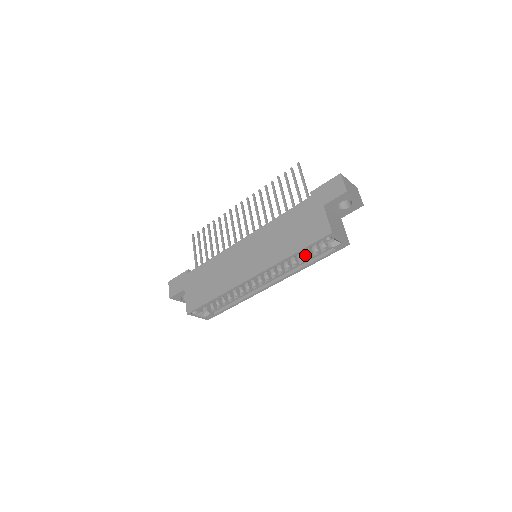
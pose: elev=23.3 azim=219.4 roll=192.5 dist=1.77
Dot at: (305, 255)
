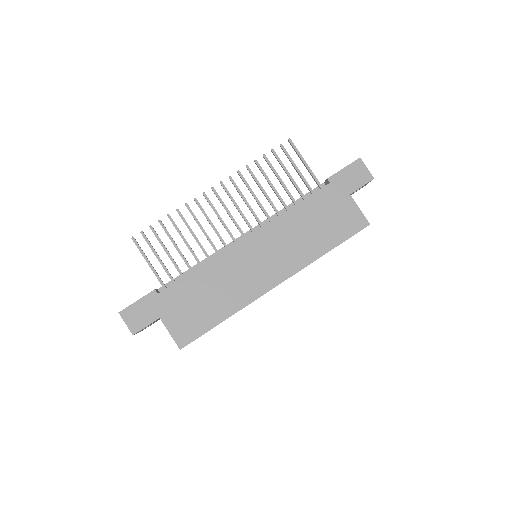
Dot at: occluded
